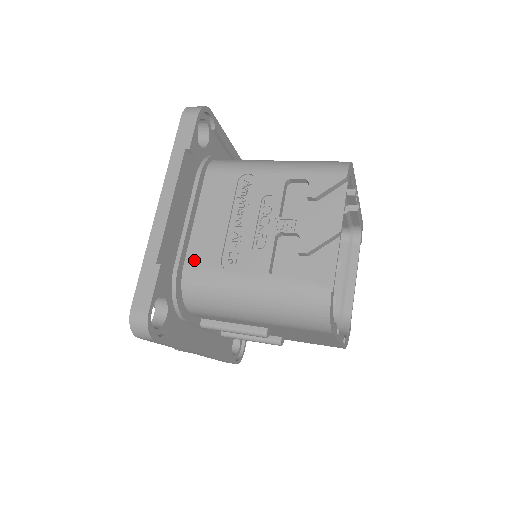
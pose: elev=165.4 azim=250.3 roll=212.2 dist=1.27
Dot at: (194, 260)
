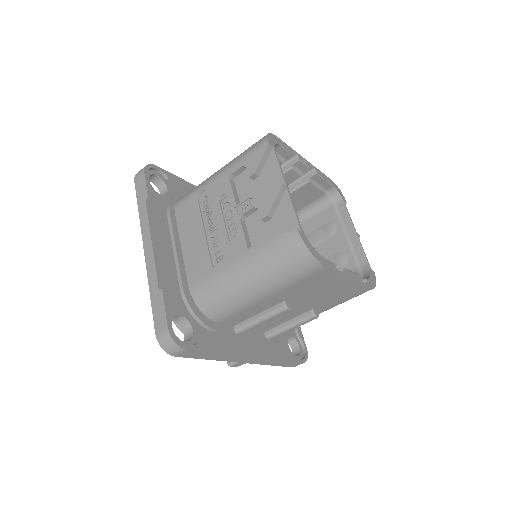
Dot at: (193, 277)
